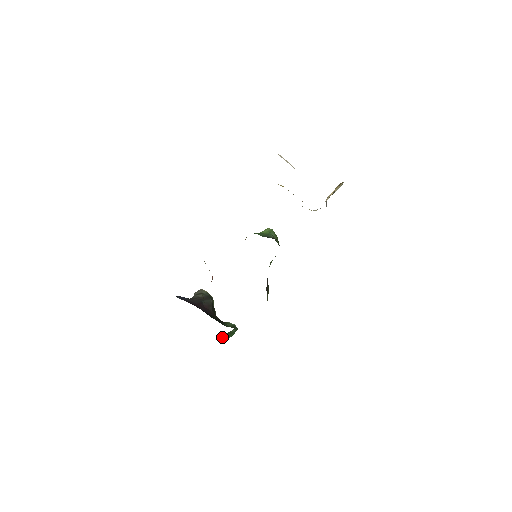
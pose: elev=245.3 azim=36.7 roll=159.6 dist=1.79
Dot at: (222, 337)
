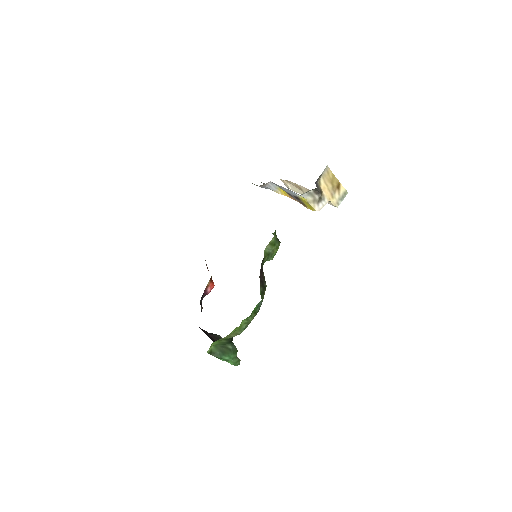
Dot at: (214, 348)
